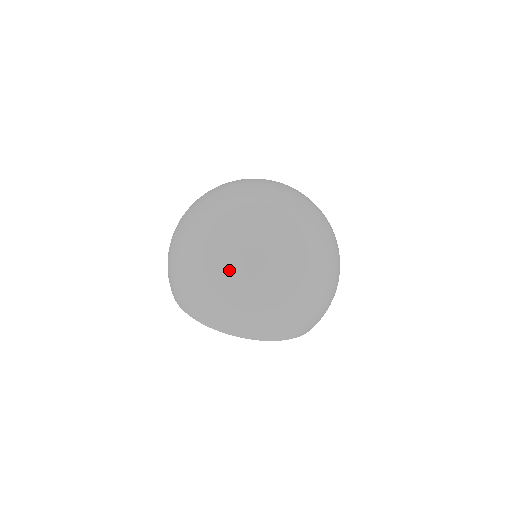
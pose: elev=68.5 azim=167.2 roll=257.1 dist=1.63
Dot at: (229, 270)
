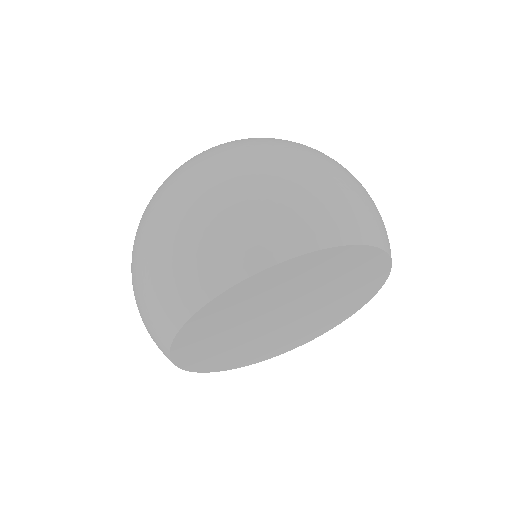
Dot at: (185, 190)
